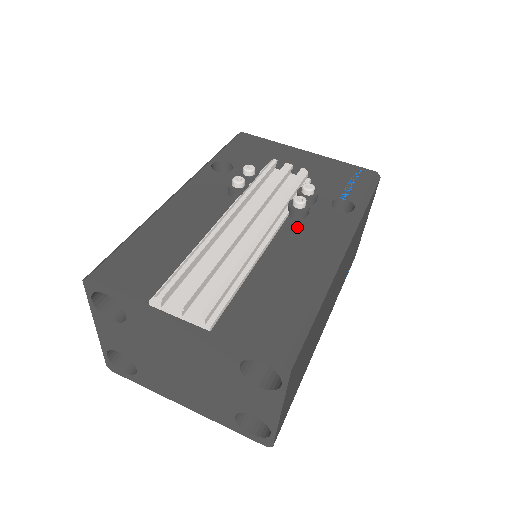
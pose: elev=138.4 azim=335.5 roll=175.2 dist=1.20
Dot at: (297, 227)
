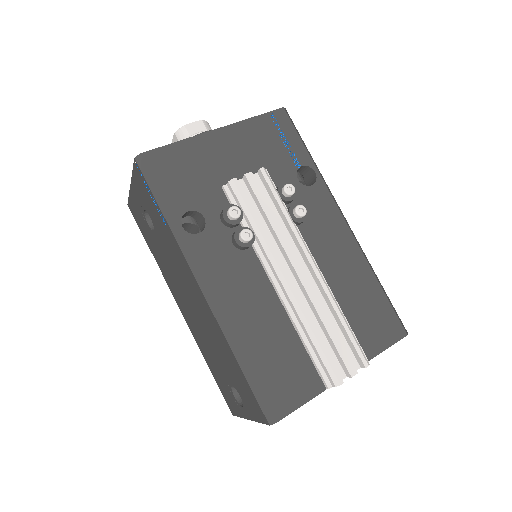
Dot at: (310, 231)
